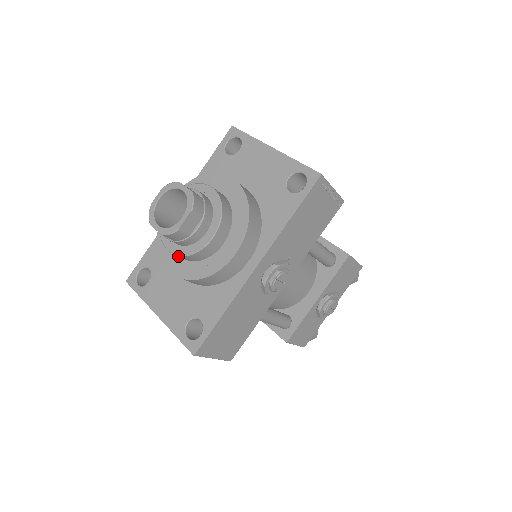
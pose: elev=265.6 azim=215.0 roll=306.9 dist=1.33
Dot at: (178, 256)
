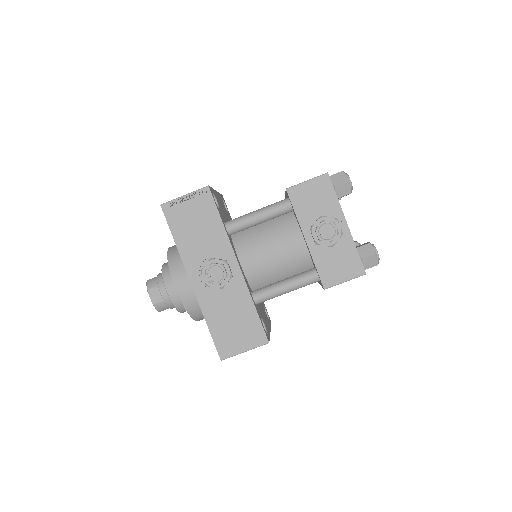
Dot at: (183, 312)
